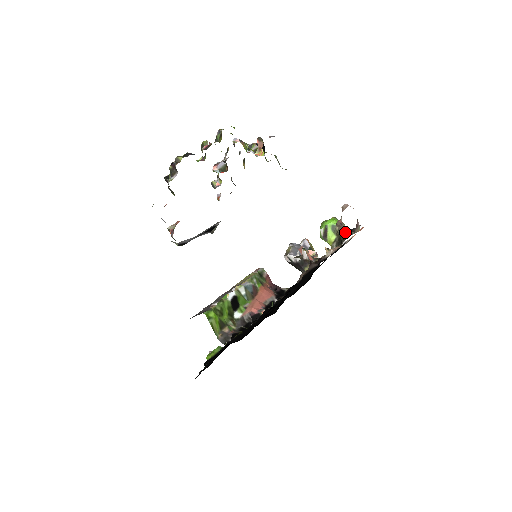
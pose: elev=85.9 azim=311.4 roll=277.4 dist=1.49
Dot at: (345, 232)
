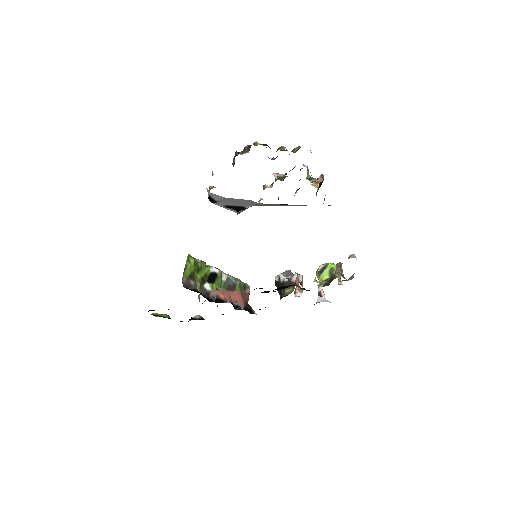
Dot at: (339, 273)
